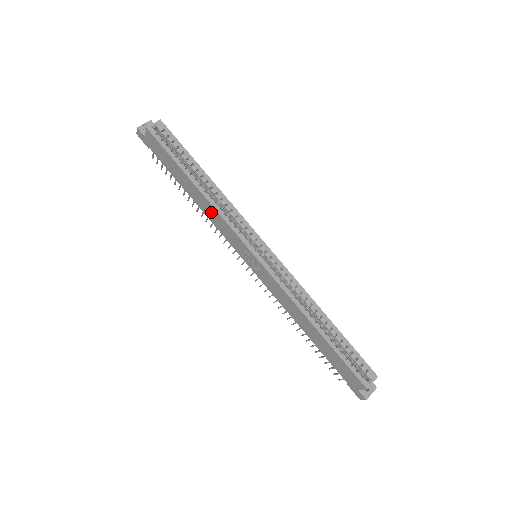
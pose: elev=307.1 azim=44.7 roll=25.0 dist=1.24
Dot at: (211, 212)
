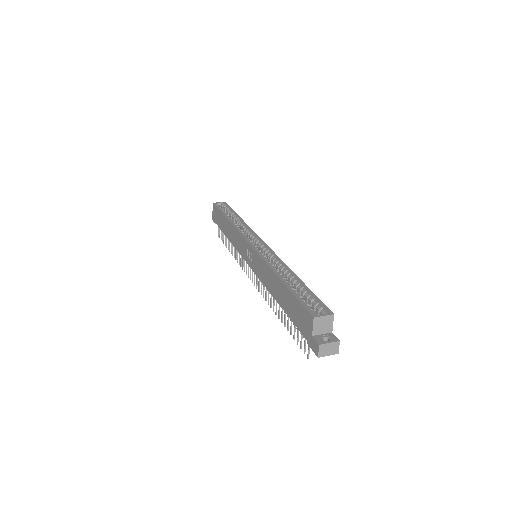
Dot at: (233, 234)
